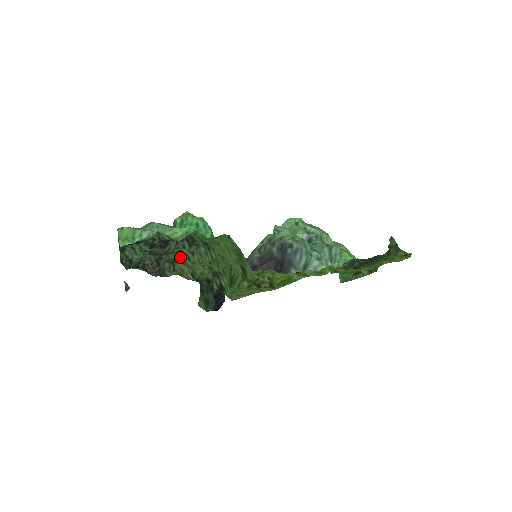
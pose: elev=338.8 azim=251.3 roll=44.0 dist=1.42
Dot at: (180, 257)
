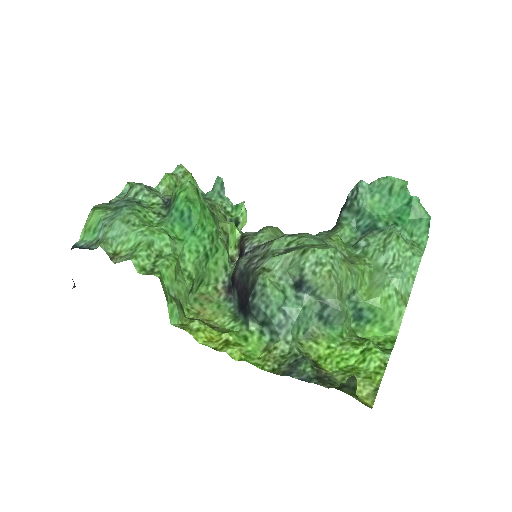
Dot at: (208, 201)
